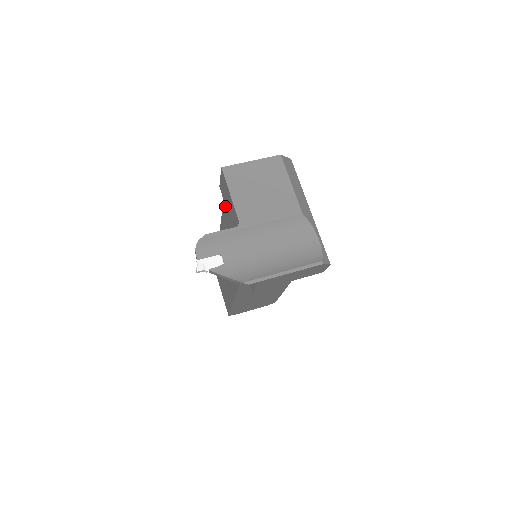
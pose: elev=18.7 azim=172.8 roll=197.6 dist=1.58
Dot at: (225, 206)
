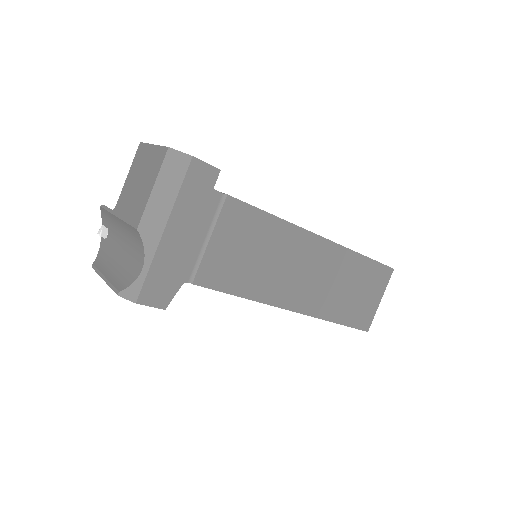
Dot at: occluded
